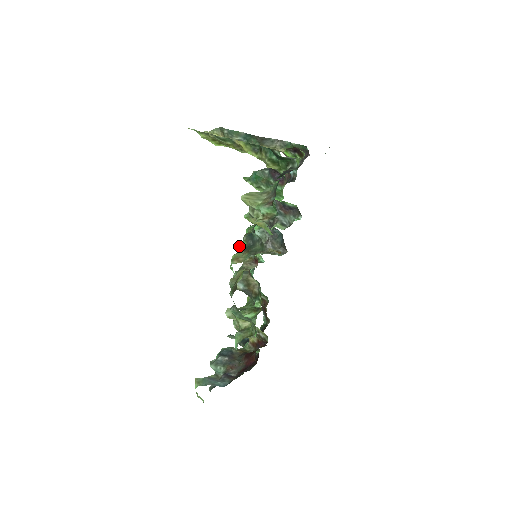
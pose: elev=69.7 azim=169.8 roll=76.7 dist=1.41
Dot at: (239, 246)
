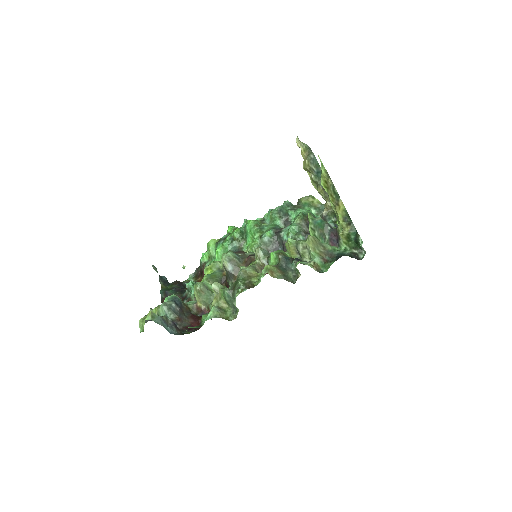
Dot at: (261, 248)
